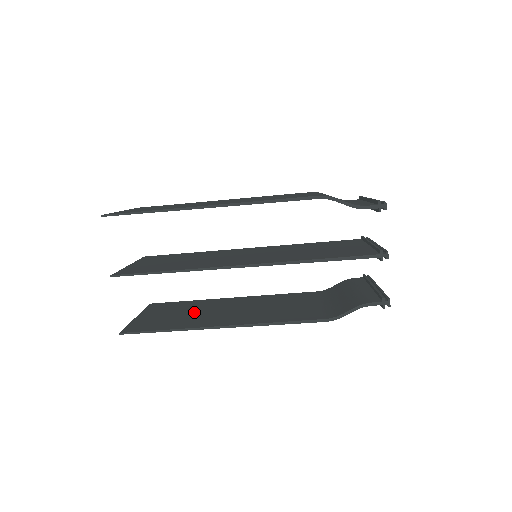
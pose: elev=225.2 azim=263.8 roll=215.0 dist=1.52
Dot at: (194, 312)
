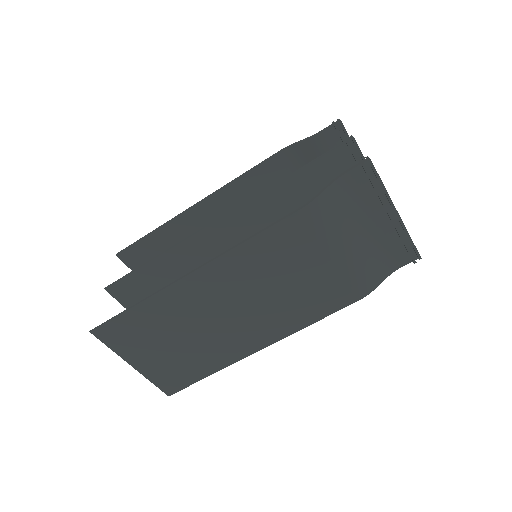
Dot at: (190, 333)
